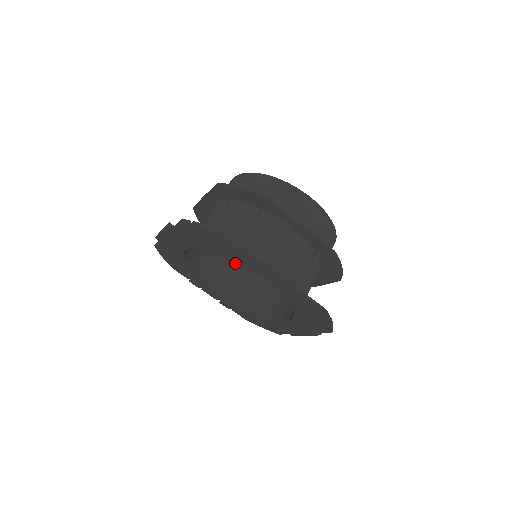
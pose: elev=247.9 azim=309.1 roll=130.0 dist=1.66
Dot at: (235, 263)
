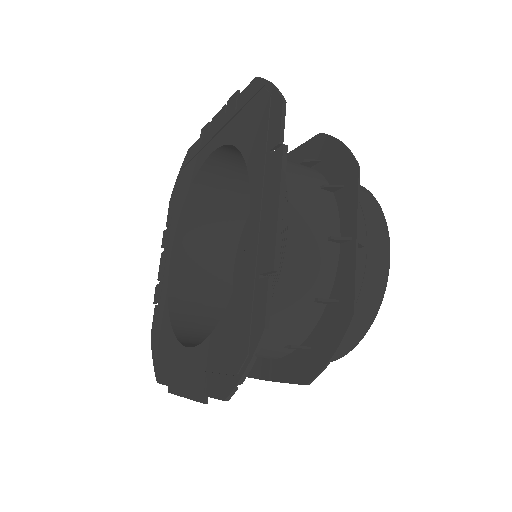
Dot at: (221, 269)
